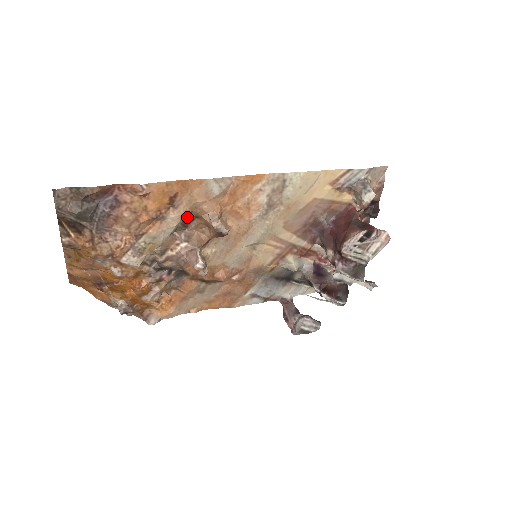
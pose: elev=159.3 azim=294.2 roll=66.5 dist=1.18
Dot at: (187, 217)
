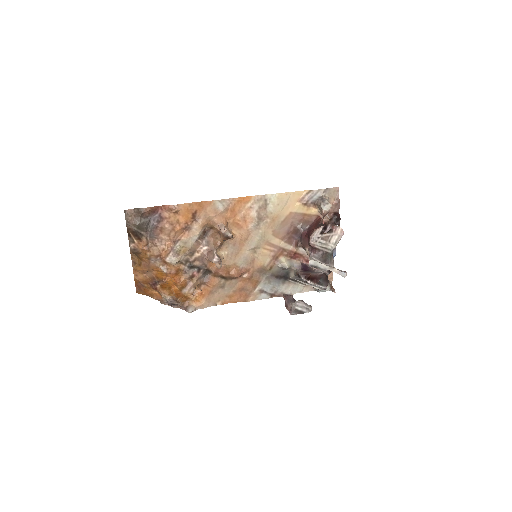
Dot at: (205, 229)
